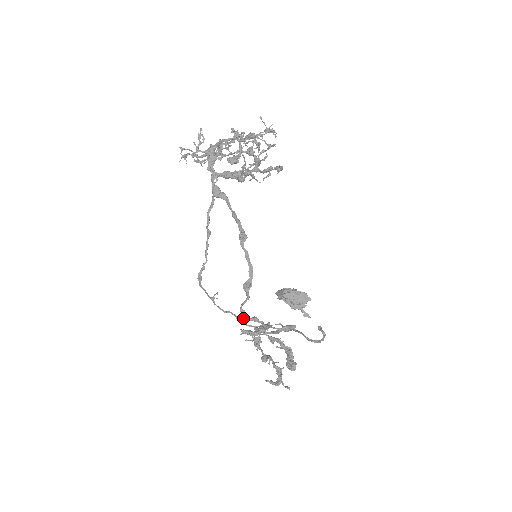
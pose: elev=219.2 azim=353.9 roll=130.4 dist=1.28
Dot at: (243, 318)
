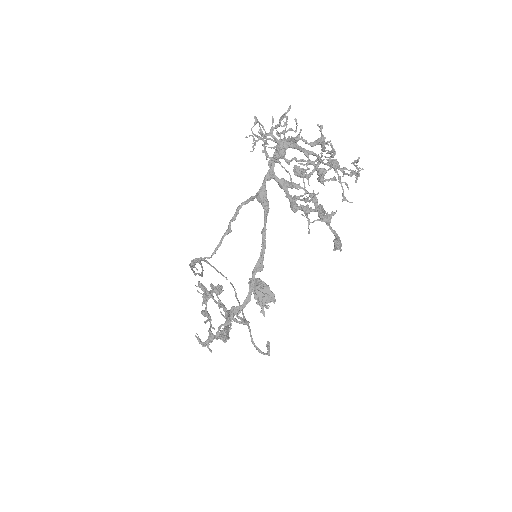
Dot at: (215, 338)
